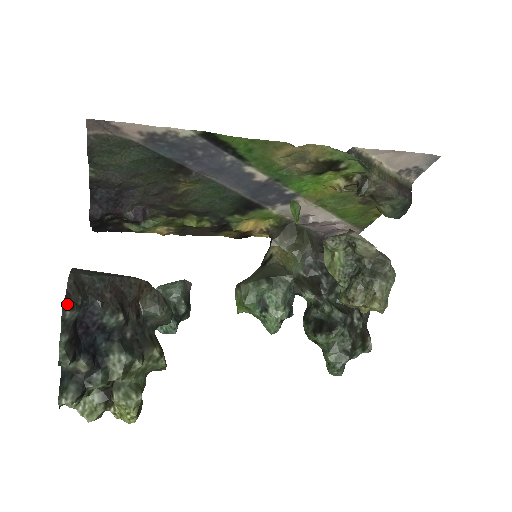
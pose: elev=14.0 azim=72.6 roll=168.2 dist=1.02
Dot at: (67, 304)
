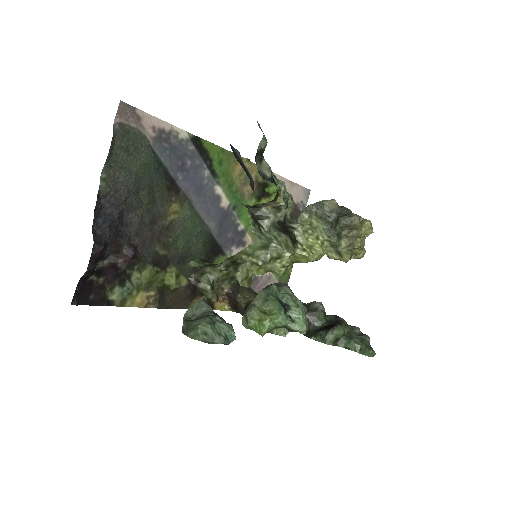
Dot at: occluded
